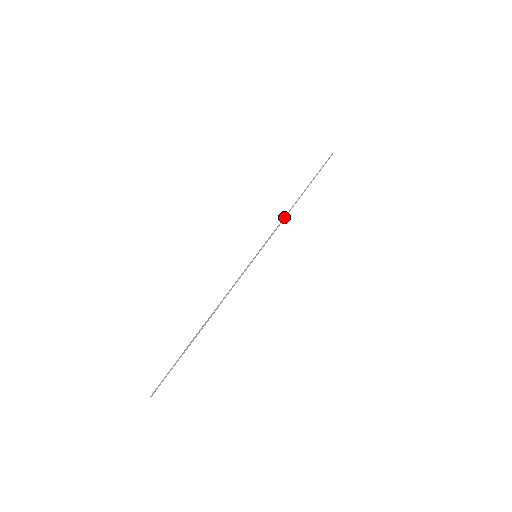
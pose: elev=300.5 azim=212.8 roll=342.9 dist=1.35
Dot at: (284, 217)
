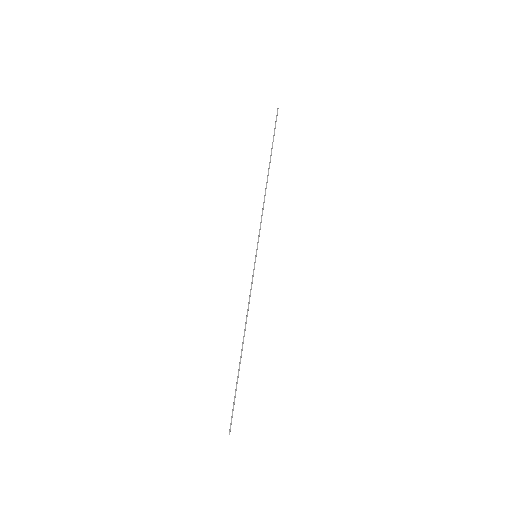
Dot at: (263, 203)
